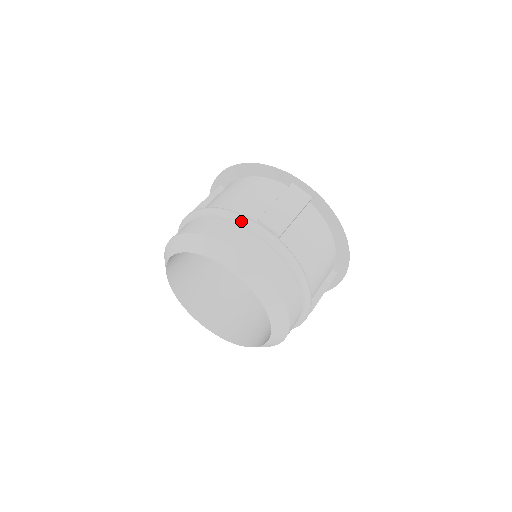
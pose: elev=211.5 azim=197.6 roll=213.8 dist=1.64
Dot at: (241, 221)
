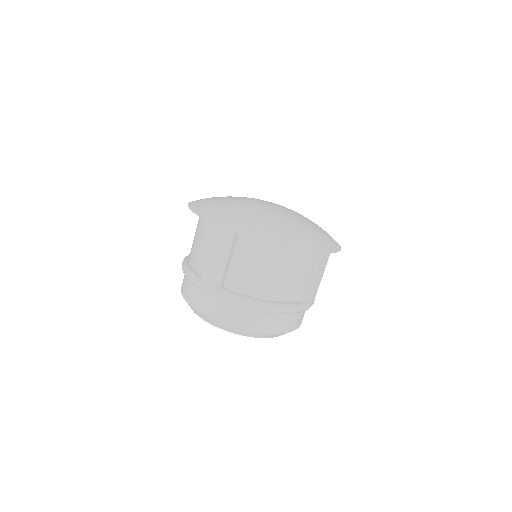
Dot at: (193, 283)
